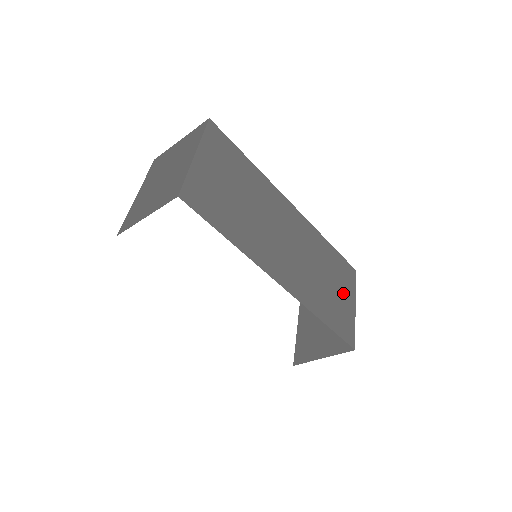
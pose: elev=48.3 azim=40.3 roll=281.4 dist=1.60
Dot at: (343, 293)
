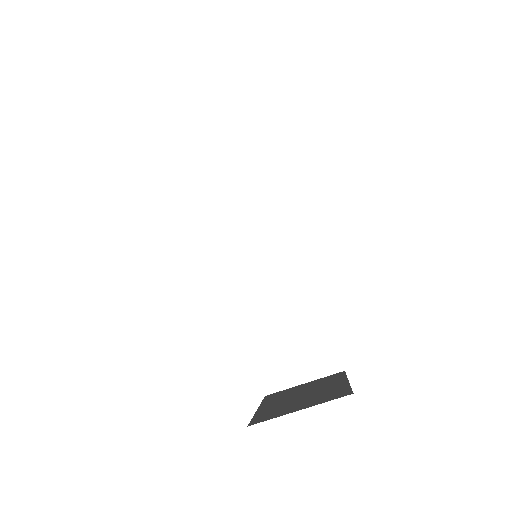
Dot at: occluded
